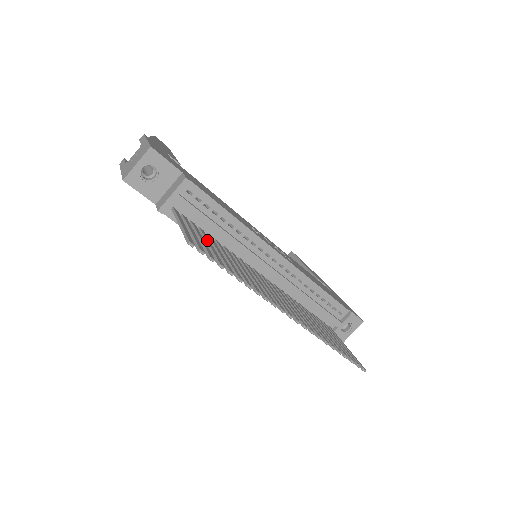
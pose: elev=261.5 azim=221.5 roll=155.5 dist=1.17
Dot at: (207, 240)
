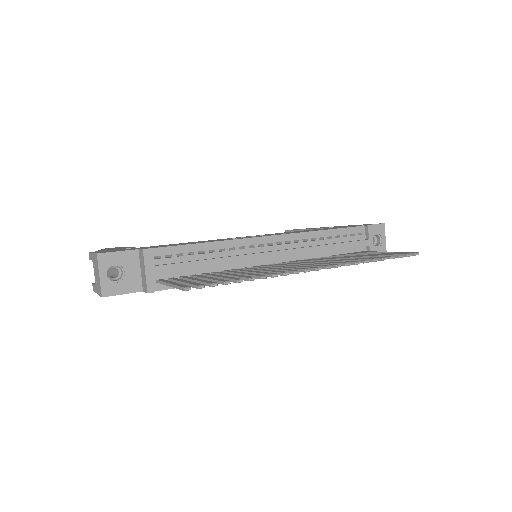
Dot at: (202, 277)
